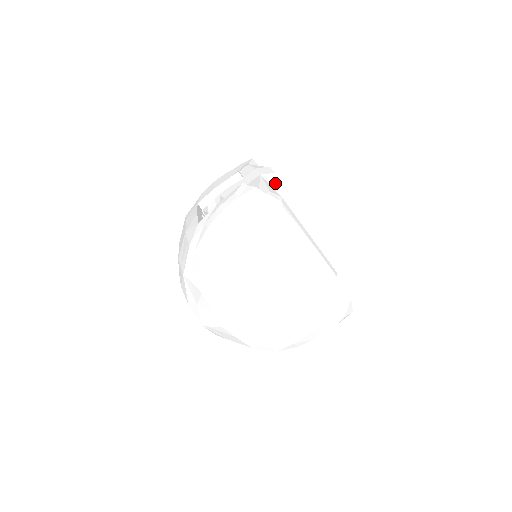
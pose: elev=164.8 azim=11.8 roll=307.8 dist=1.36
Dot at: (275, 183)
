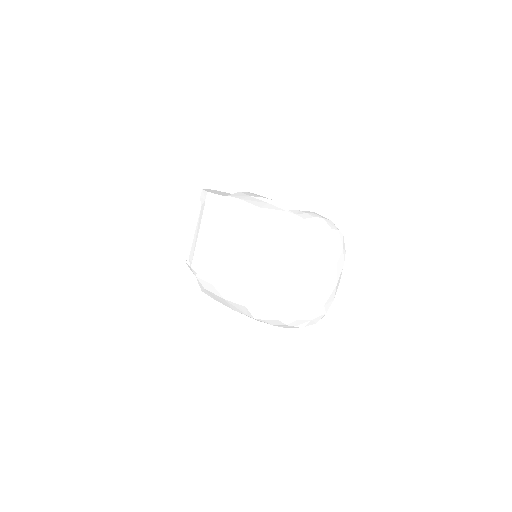
Dot at: occluded
